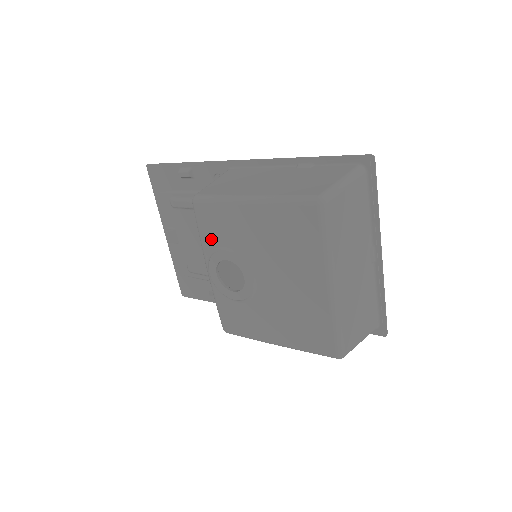
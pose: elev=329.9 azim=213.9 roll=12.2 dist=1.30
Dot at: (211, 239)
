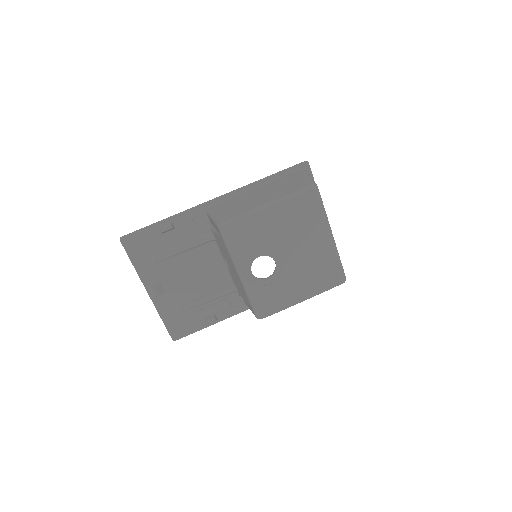
Dot at: (243, 248)
